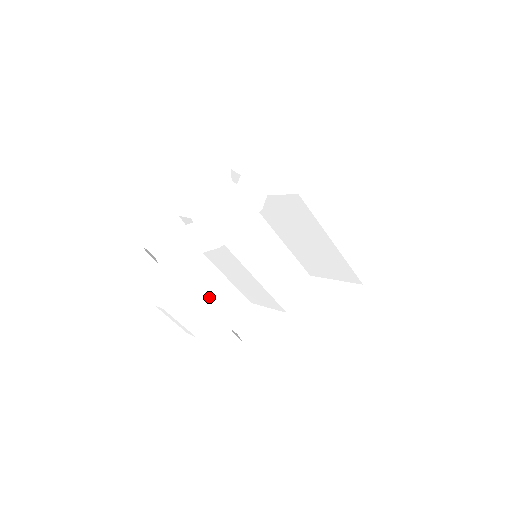
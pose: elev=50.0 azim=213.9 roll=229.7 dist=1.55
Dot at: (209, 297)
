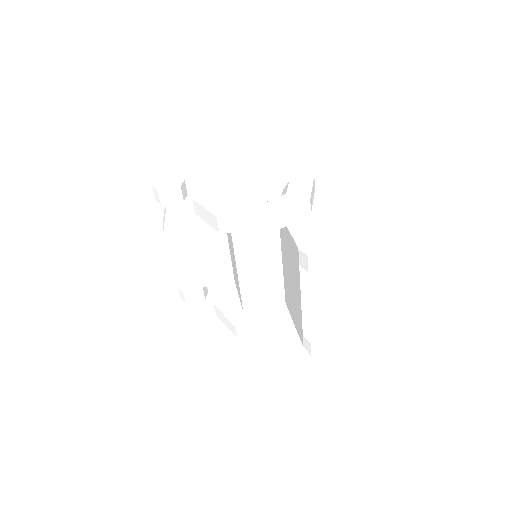
Dot at: (205, 252)
